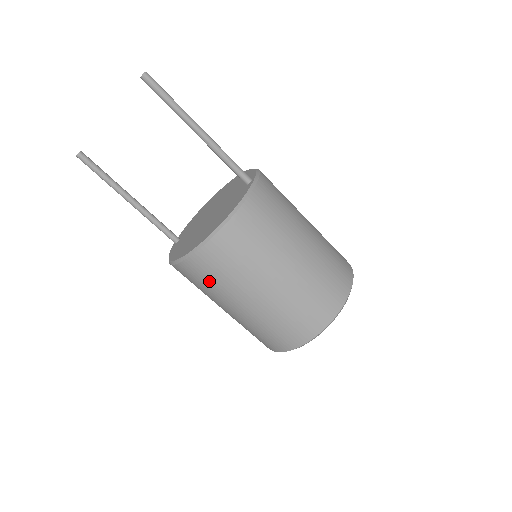
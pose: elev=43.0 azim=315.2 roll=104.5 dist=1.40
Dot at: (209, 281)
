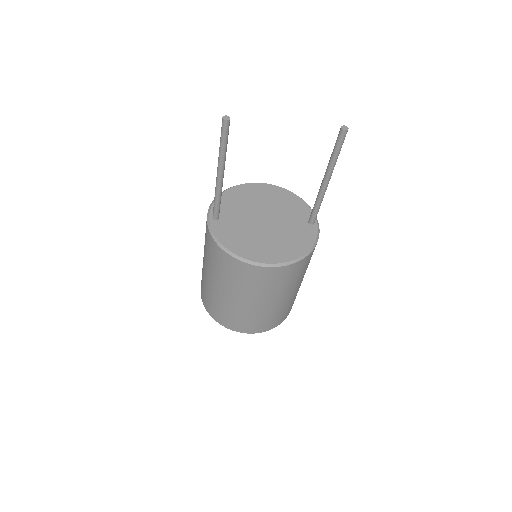
Dot at: (251, 282)
